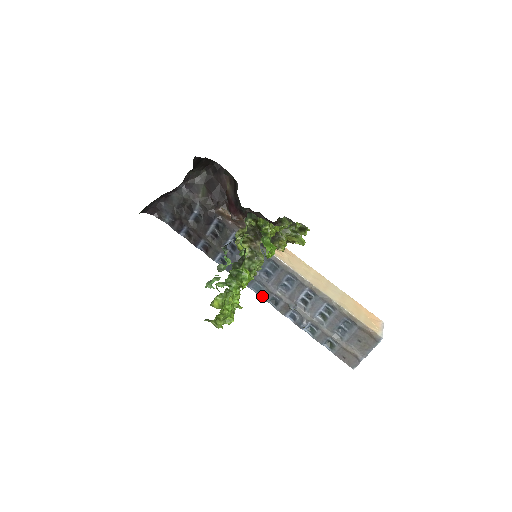
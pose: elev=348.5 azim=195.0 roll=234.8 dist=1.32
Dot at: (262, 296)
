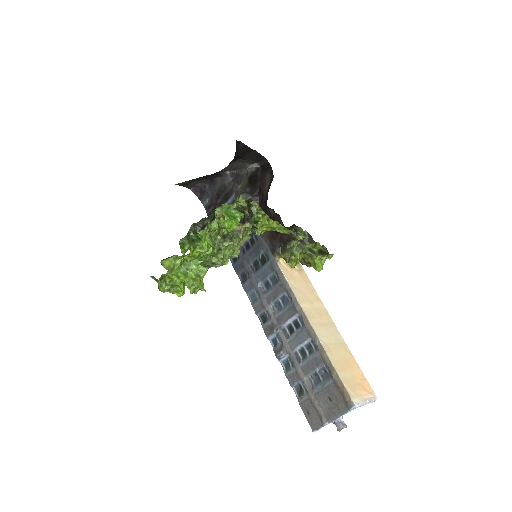
Dot at: (255, 307)
